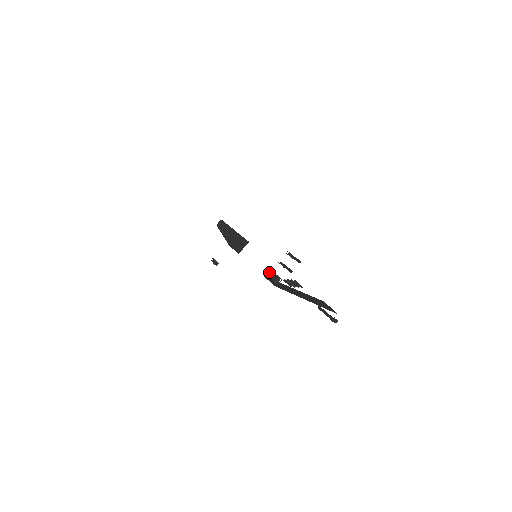
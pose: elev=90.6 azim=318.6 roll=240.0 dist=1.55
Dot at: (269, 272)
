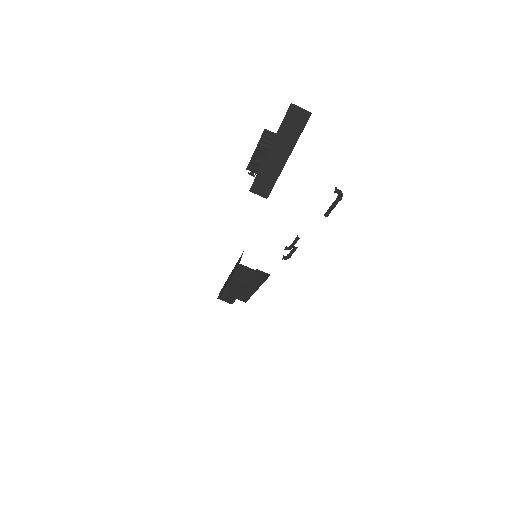
Dot at: (250, 168)
